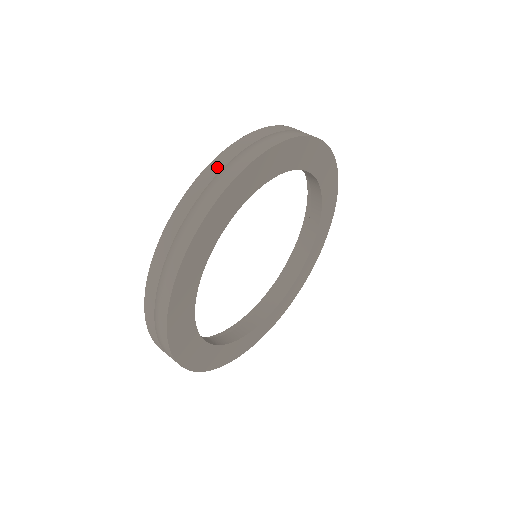
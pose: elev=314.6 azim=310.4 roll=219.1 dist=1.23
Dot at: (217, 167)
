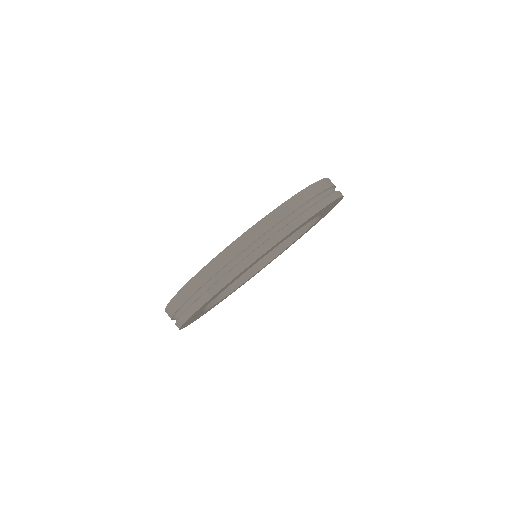
Dot at: (299, 201)
